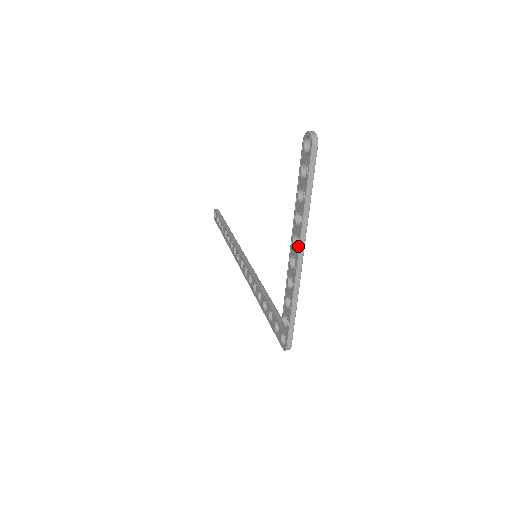
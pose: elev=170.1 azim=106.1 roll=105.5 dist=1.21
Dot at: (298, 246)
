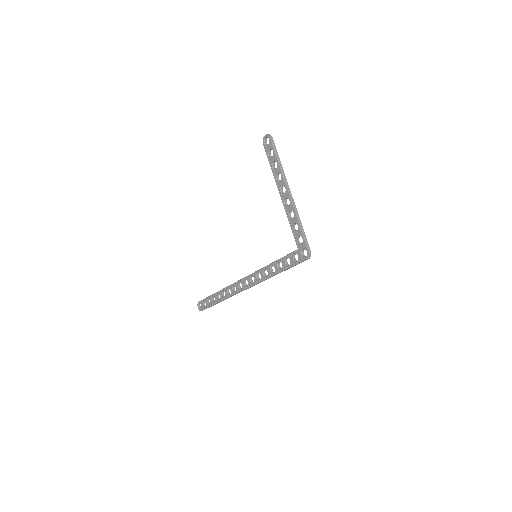
Dot at: (286, 188)
